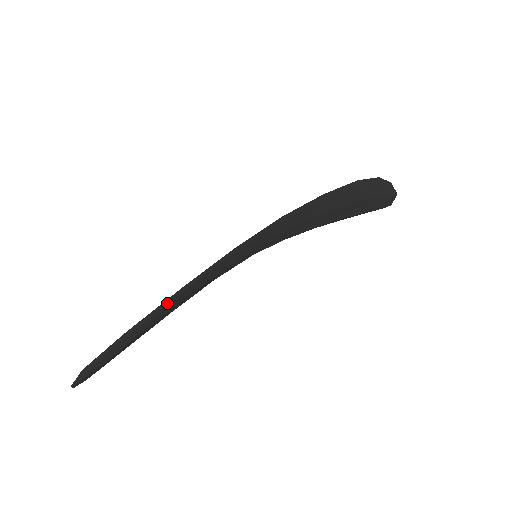
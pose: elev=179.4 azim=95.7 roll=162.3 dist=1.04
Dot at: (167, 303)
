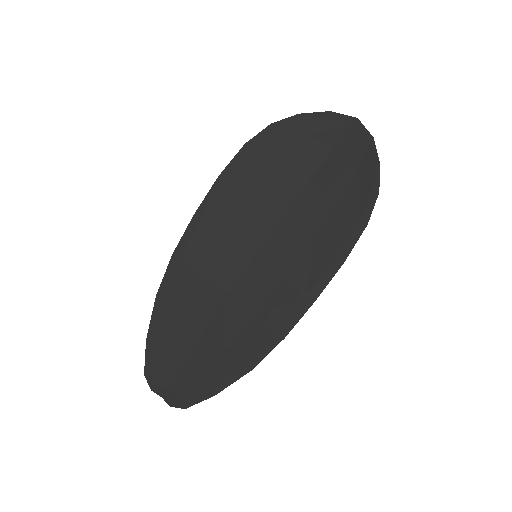
Dot at: (237, 373)
